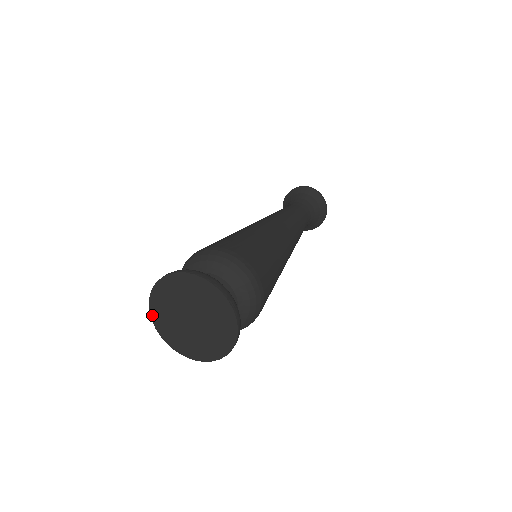
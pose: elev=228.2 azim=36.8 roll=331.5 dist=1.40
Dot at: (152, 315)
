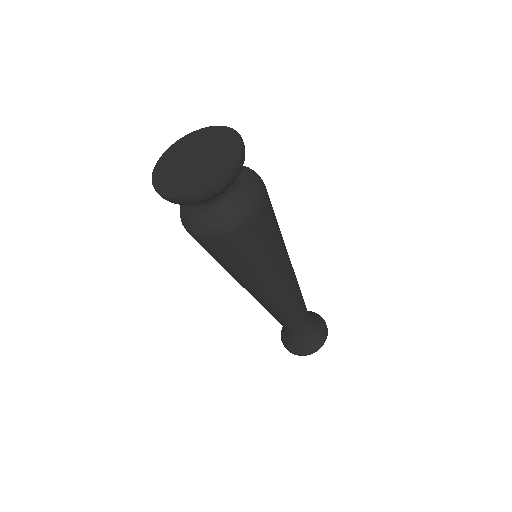
Dot at: (154, 173)
